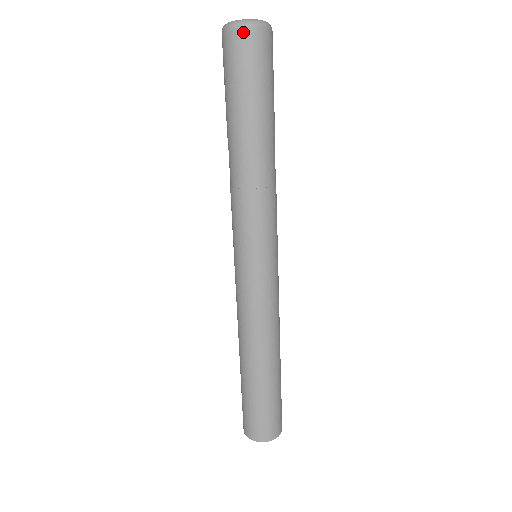
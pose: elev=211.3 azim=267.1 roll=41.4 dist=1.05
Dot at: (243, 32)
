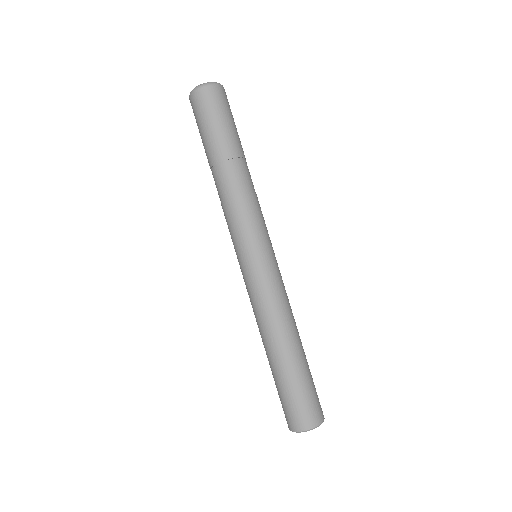
Dot at: (201, 92)
